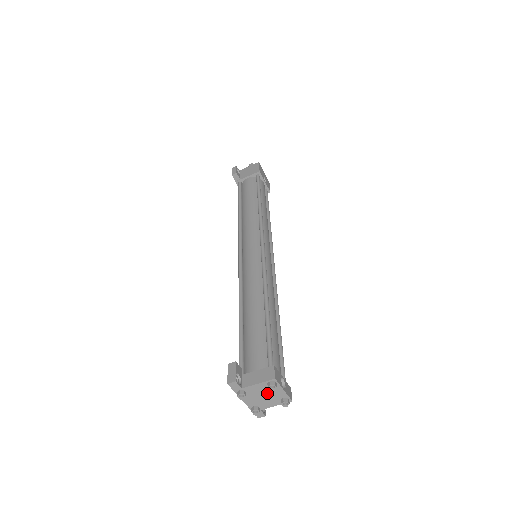
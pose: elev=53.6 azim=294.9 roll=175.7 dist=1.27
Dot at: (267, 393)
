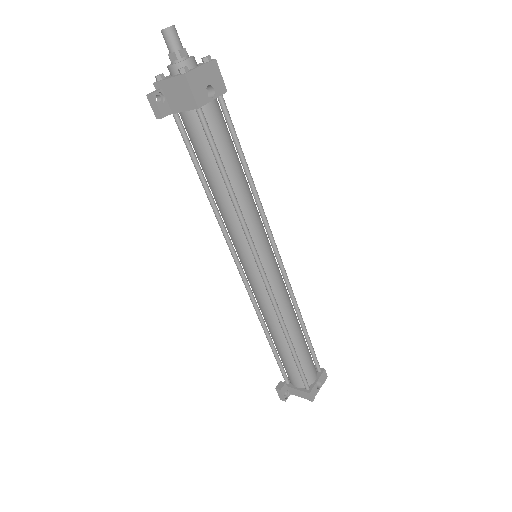
Dot at: occluded
